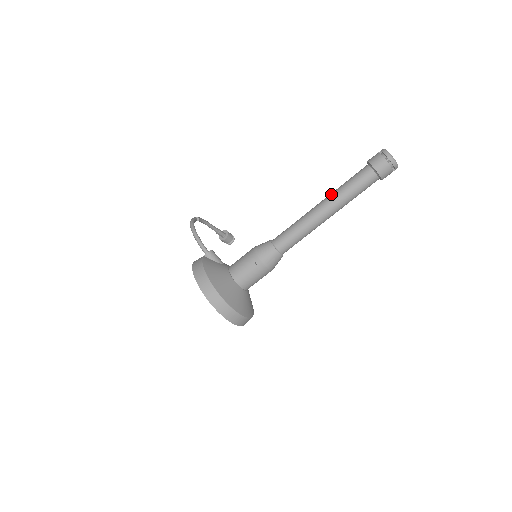
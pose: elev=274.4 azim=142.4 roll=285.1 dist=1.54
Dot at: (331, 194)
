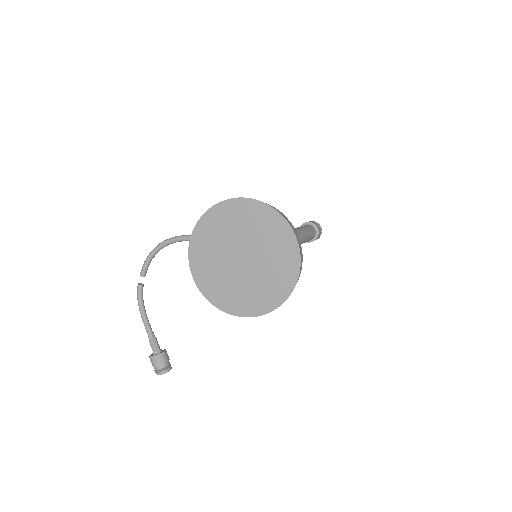
Dot at: occluded
